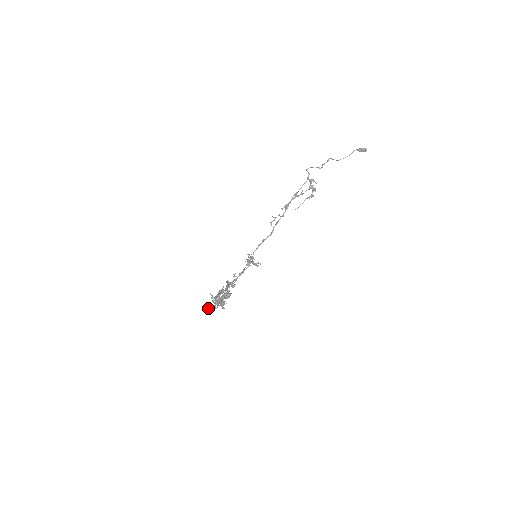
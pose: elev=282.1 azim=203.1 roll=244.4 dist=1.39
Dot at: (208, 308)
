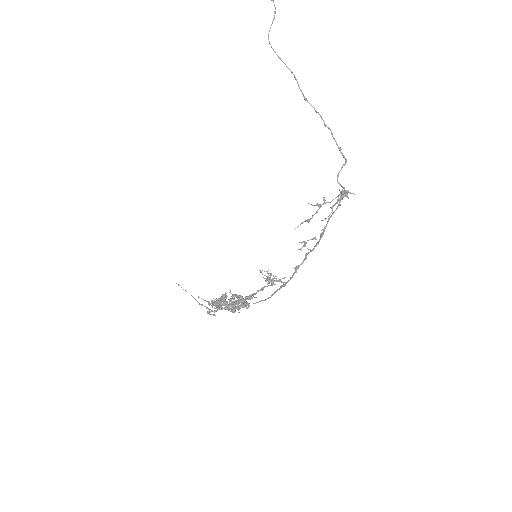
Dot at: (209, 314)
